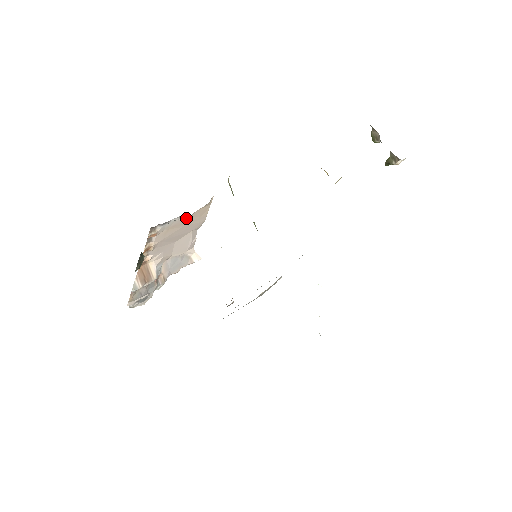
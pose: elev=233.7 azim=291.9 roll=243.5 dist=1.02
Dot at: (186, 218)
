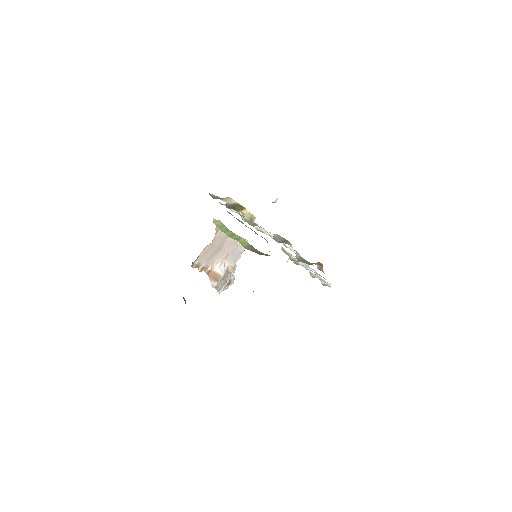
Dot at: (210, 245)
